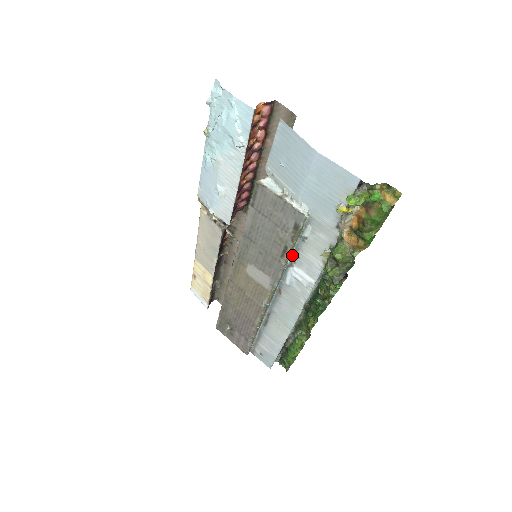
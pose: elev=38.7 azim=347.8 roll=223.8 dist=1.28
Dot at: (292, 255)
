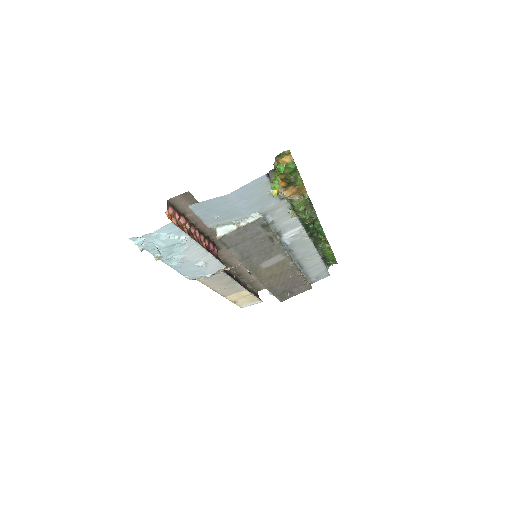
Dot at: (275, 234)
